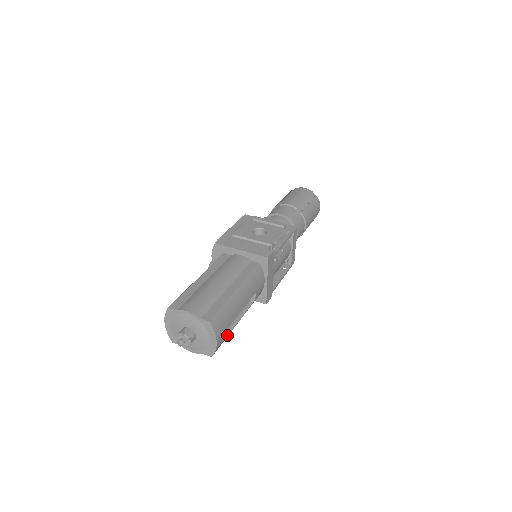
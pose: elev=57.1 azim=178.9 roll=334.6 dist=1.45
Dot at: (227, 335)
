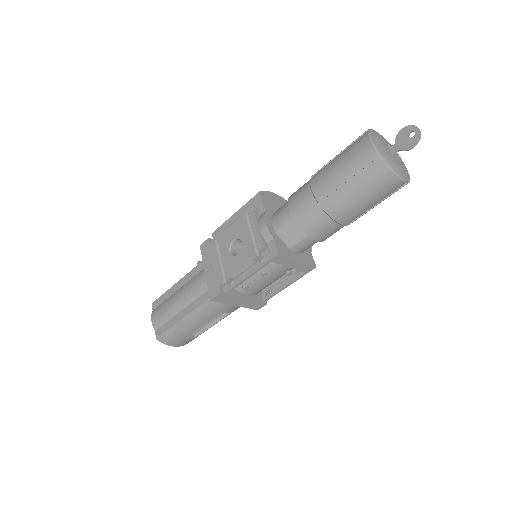
Dot at: (199, 334)
